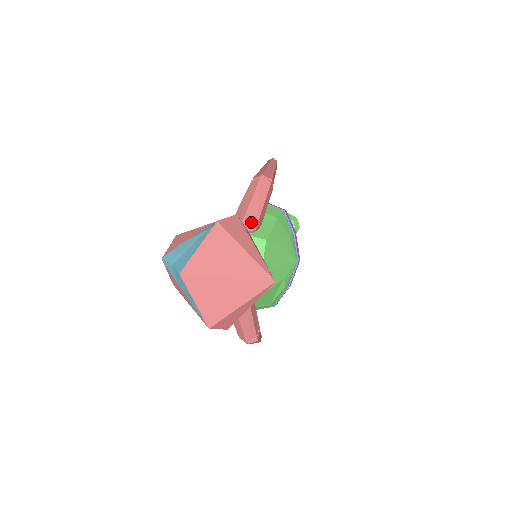
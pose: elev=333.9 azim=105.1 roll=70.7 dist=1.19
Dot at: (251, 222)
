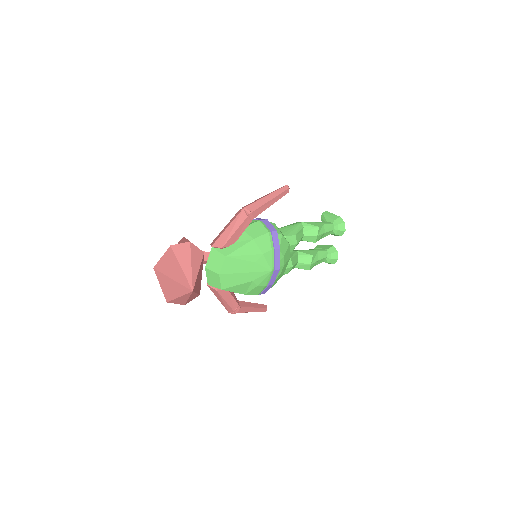
Dot at: (222, 241)
